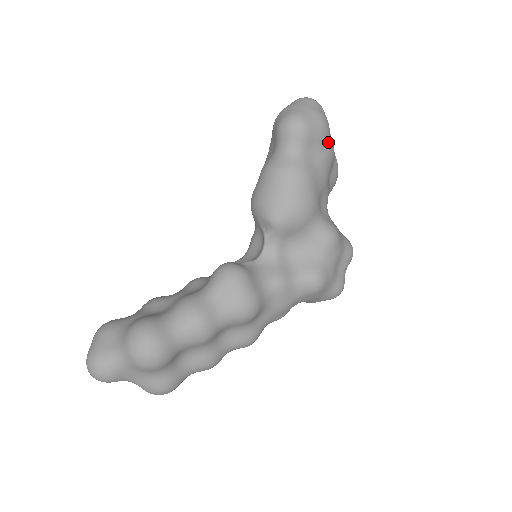
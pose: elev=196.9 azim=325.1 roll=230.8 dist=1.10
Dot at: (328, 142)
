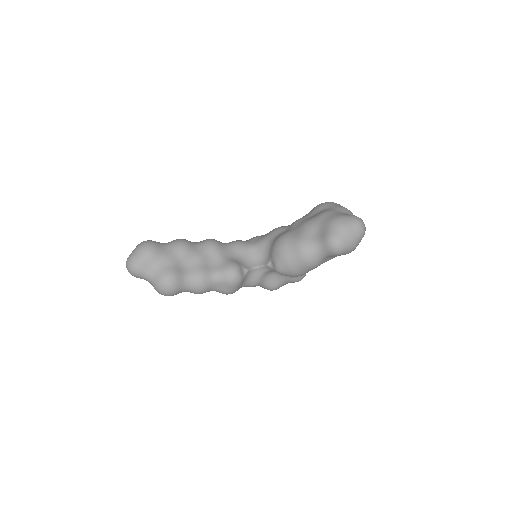
Dot at: occluded
